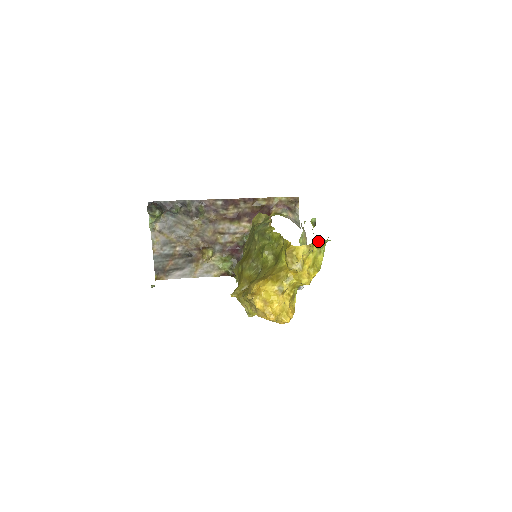
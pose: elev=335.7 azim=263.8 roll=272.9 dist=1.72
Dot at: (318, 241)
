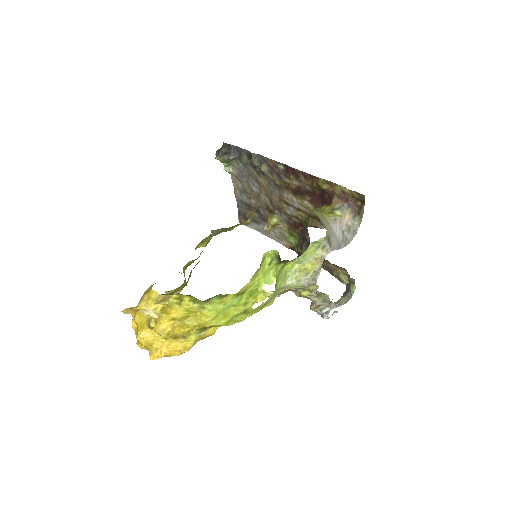
Dot at: (189, 295)
